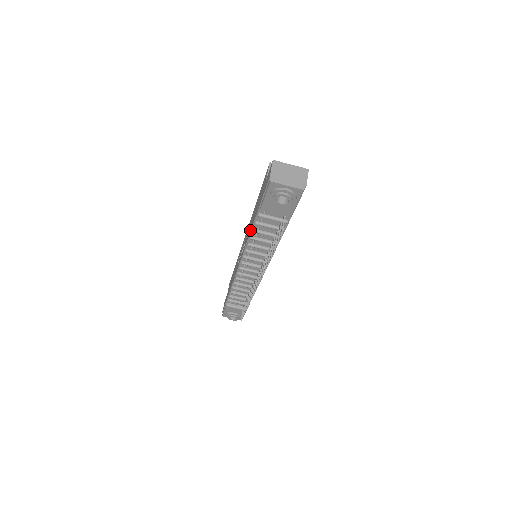
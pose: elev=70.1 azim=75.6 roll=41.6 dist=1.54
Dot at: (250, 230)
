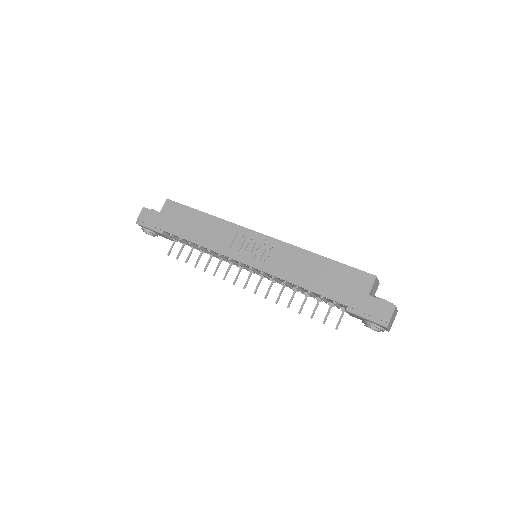
Dot at: (303, 284)
